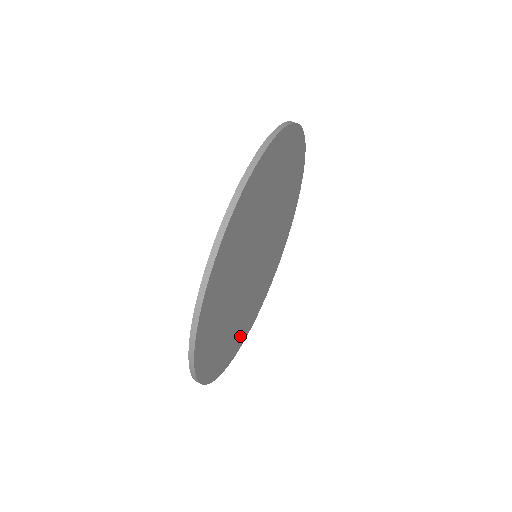
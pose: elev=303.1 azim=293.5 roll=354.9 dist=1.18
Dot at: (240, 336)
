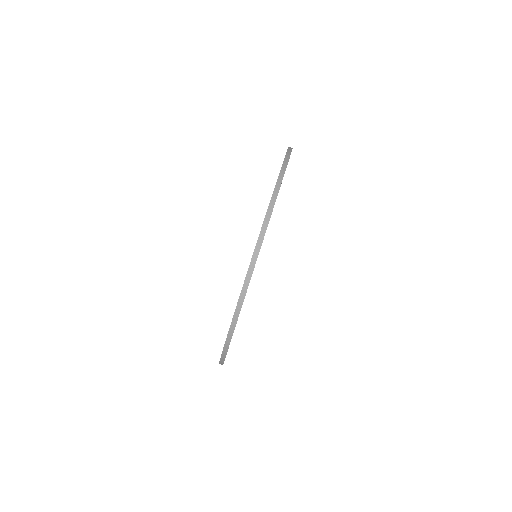
Dot at: occluded
